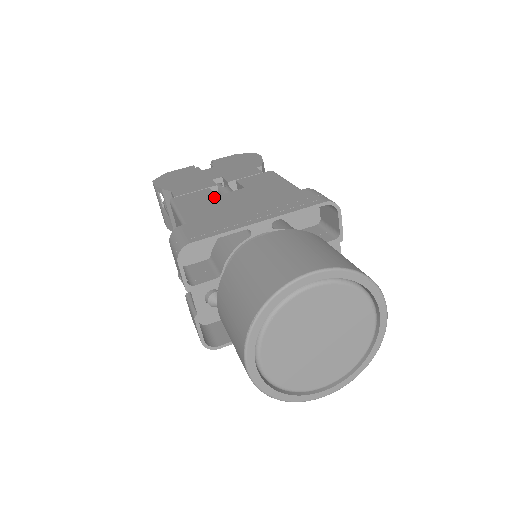
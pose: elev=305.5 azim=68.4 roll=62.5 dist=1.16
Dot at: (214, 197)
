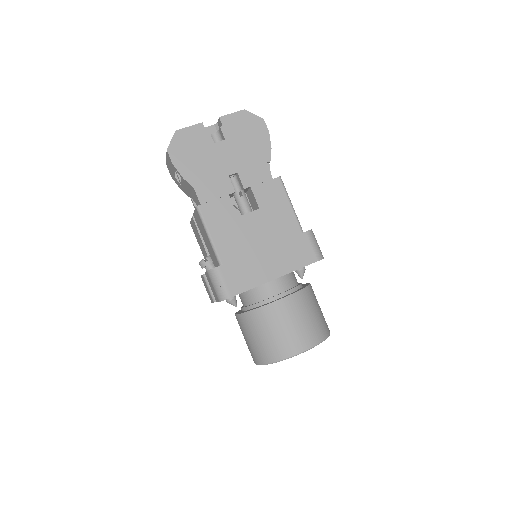
Dot at: (236, 219)
